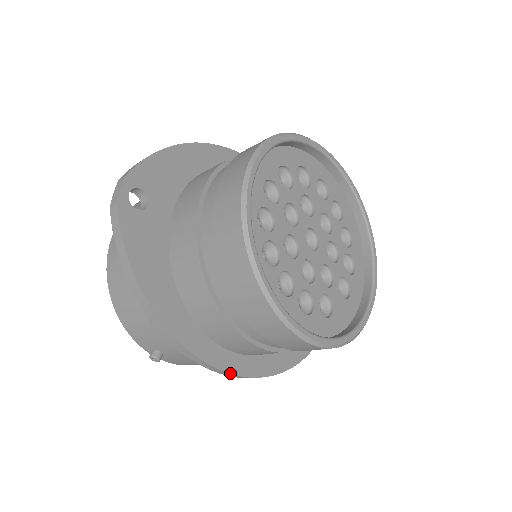
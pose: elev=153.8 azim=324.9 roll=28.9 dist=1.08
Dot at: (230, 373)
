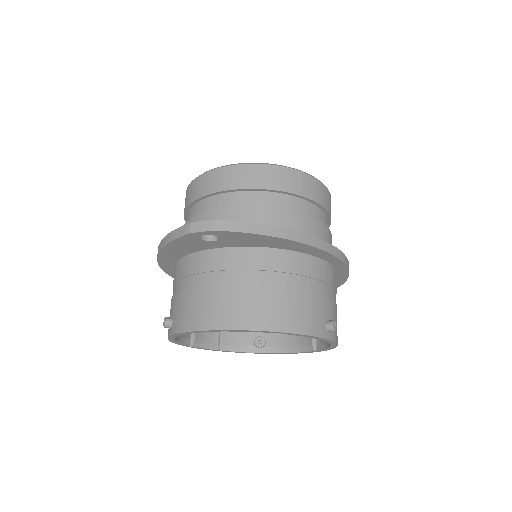
Dot at: (346, 258)
